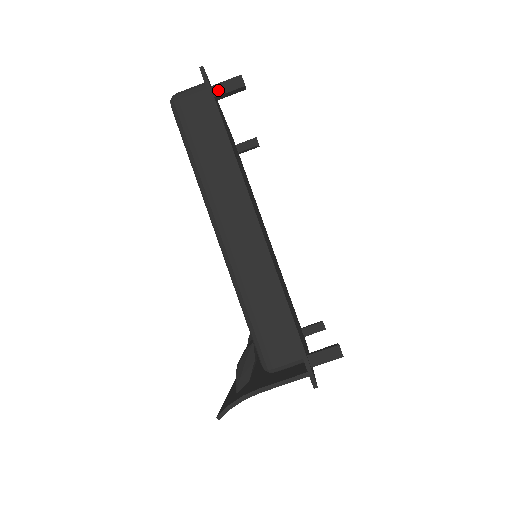
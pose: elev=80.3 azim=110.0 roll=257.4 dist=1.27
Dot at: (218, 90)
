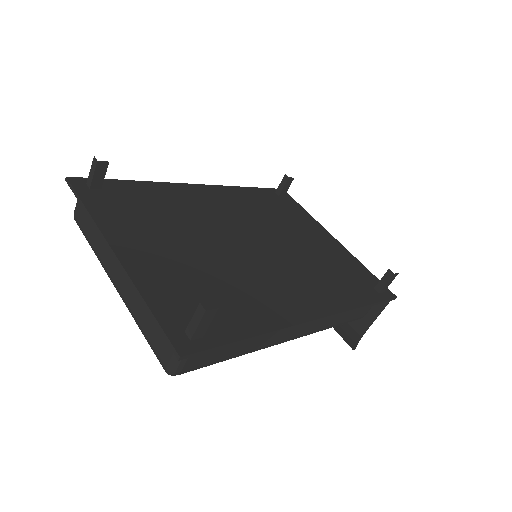
Dot at: (199, 334)
